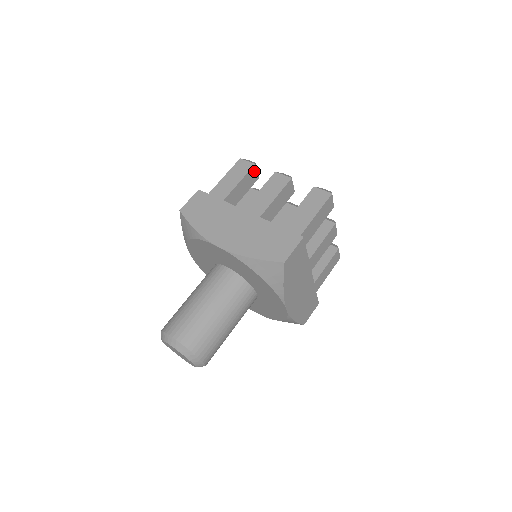
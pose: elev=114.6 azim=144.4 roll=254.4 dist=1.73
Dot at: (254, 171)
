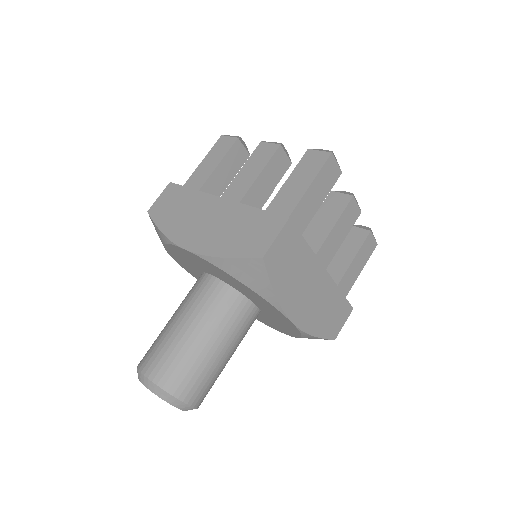
Dot at: (239, 147)
